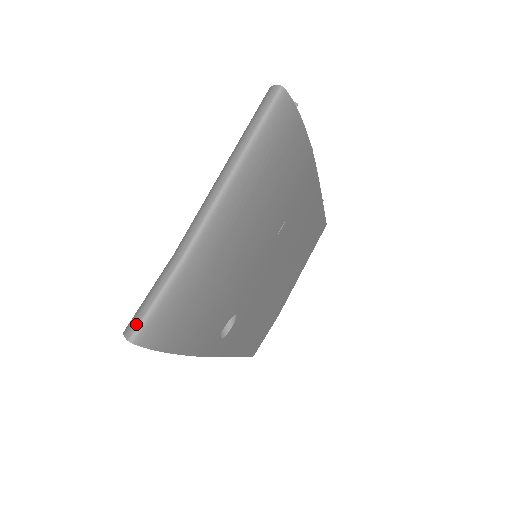
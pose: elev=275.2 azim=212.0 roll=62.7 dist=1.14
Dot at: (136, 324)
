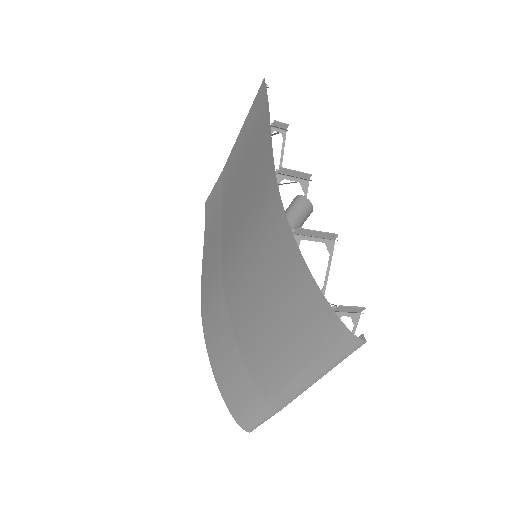
Dot at: (253, 429)
